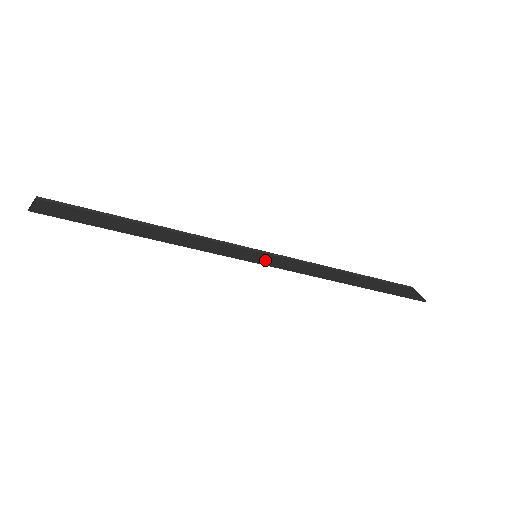
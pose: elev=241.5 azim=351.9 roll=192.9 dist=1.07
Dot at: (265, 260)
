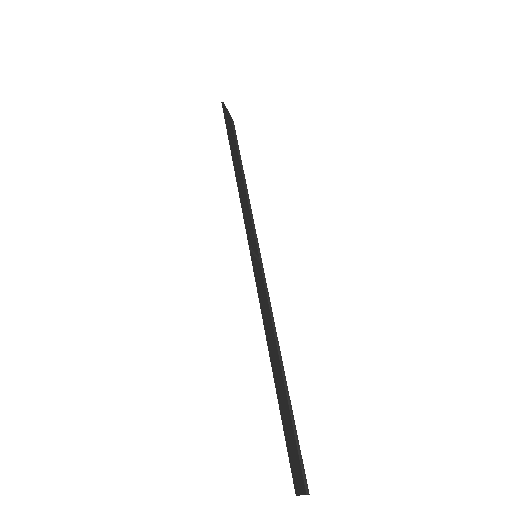
Dot at: (256, 263)
